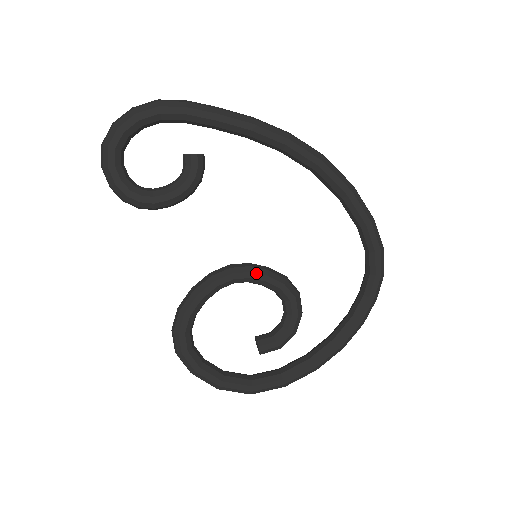
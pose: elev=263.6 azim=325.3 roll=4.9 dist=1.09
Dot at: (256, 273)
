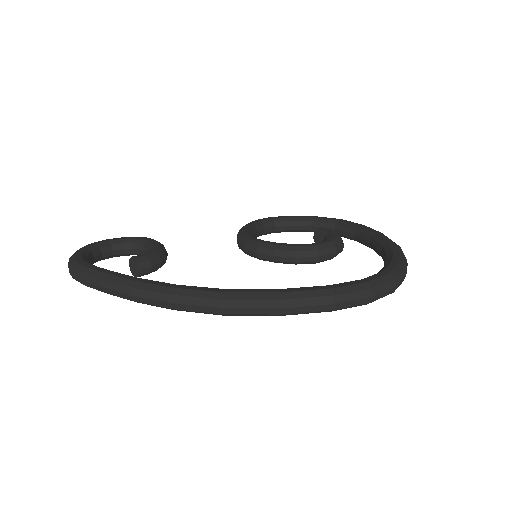
Dot at: occluded
